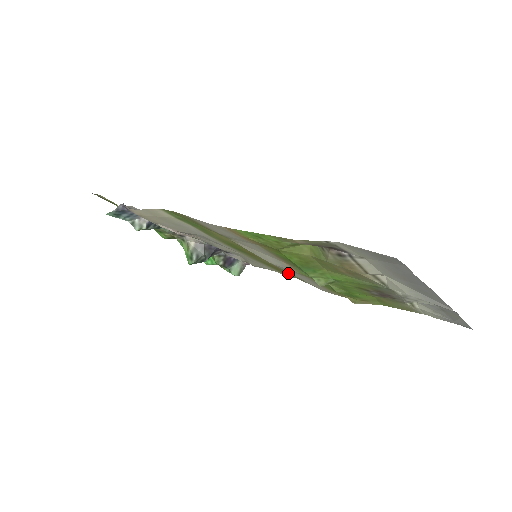
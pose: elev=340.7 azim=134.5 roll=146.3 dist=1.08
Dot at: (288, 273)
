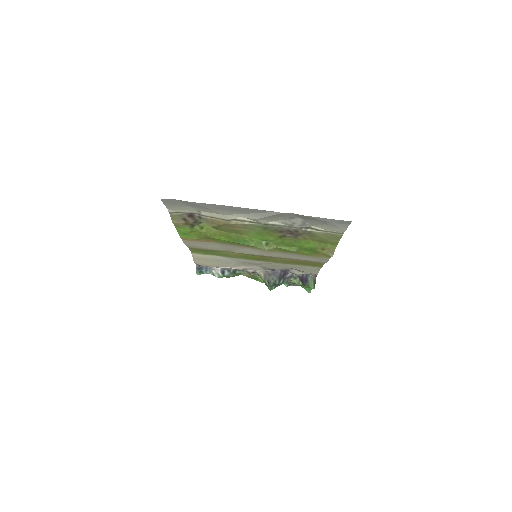
Dot at: (308, 262)
